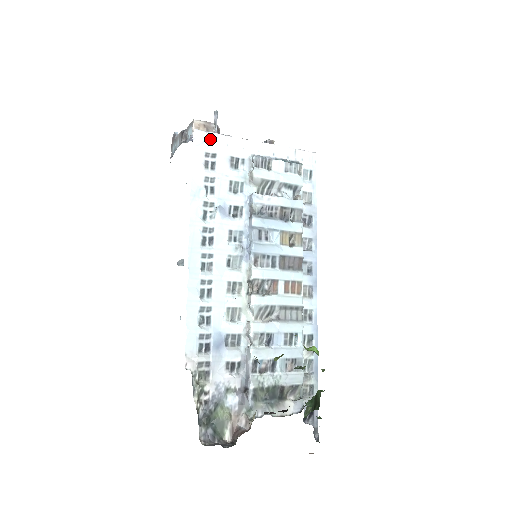
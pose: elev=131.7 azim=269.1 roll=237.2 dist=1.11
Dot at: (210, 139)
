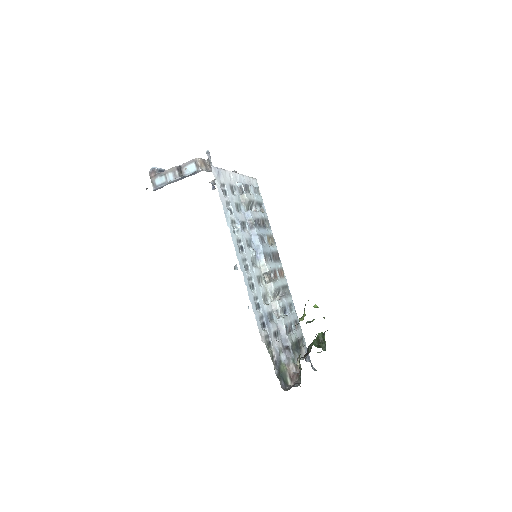
Dot at: (219, 173)
